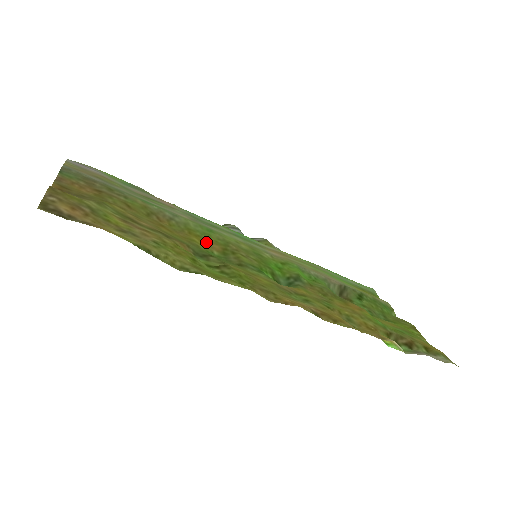
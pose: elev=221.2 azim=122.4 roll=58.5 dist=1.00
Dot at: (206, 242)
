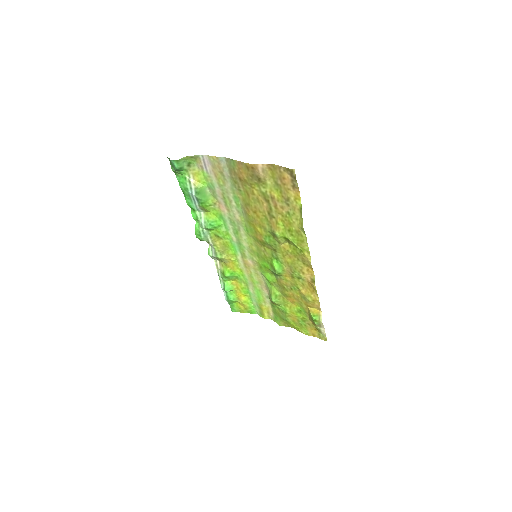
Dot at: (258, 233)
